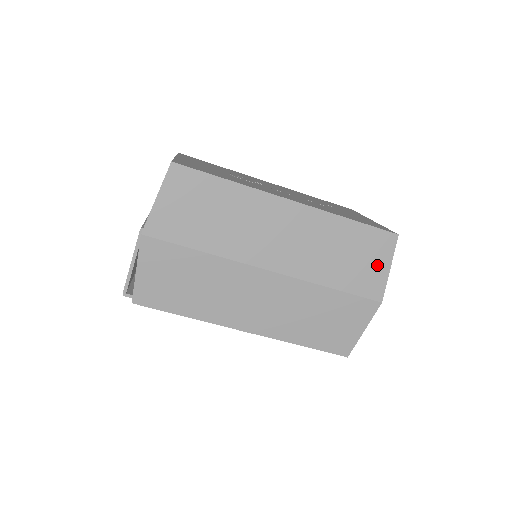
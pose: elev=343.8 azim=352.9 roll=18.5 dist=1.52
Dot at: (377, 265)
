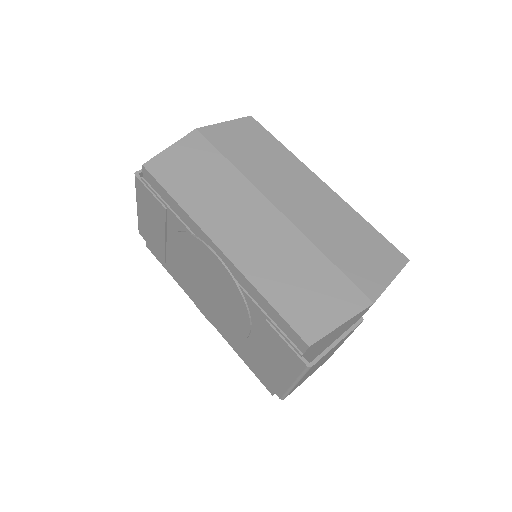
Dot at: (380, 269)
